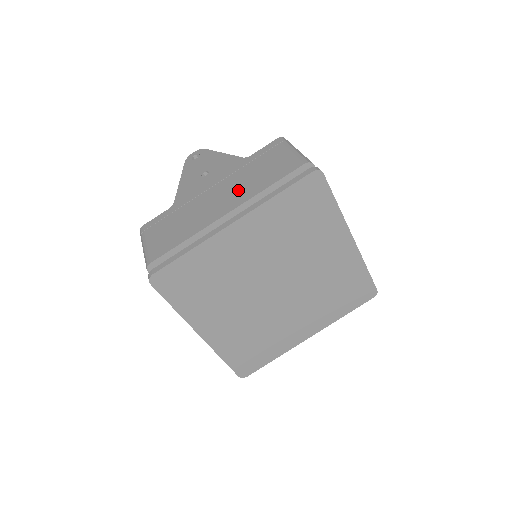
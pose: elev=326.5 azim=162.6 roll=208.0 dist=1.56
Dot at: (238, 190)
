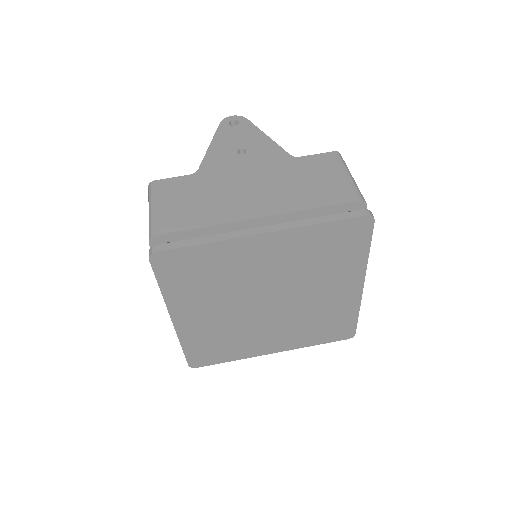
Dot at: (277, 194)
